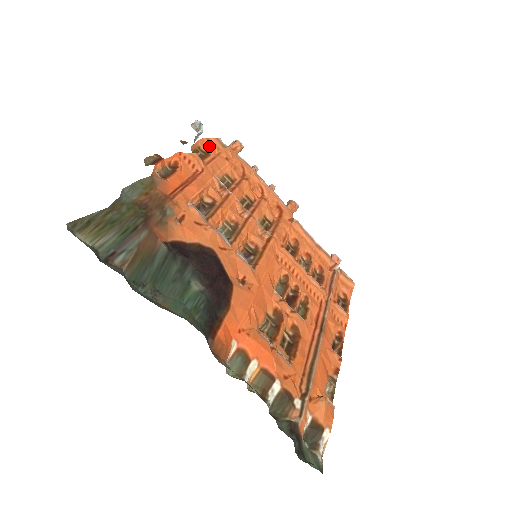
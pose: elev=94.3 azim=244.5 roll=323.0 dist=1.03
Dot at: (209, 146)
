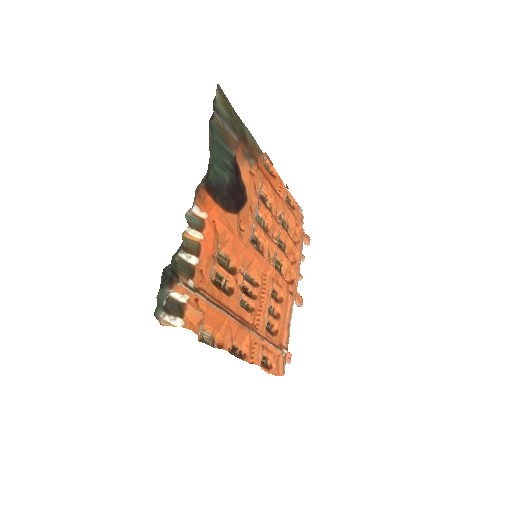
Dot at: (295, 208)
